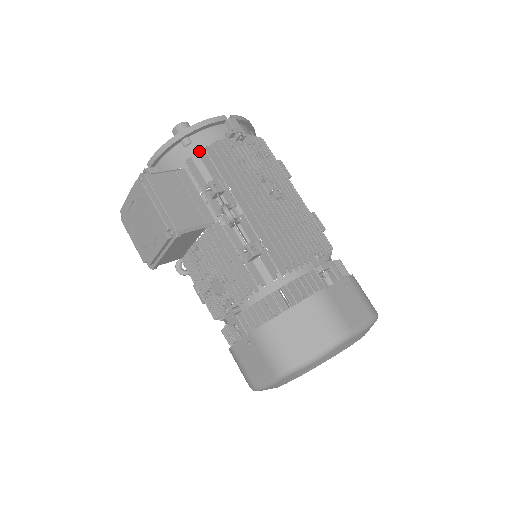
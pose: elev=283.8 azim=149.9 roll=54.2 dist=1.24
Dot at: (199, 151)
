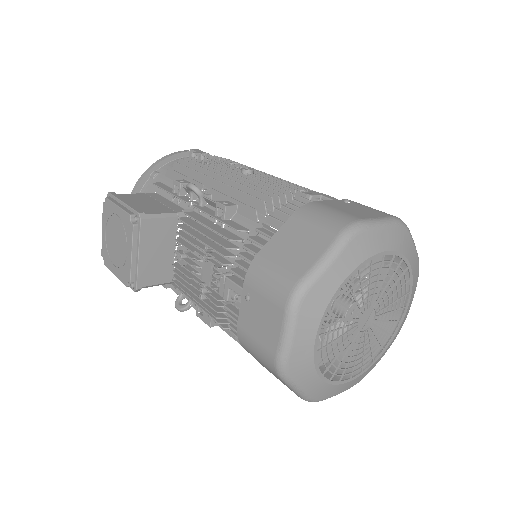
Dot at: (165, 173)
